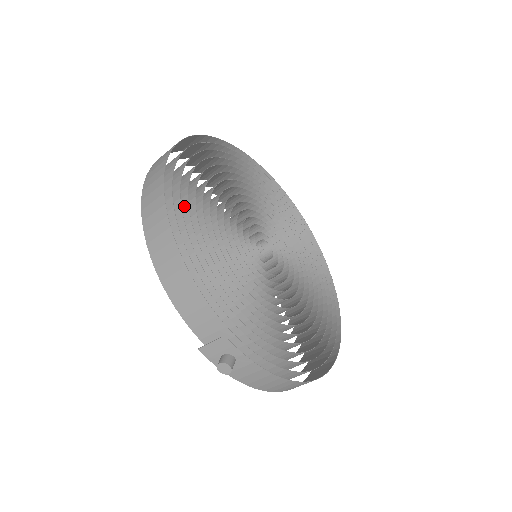
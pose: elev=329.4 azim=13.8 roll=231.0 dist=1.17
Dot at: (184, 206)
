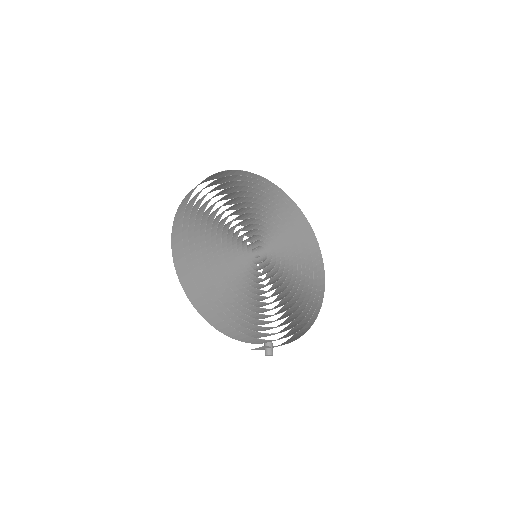
Dot at: (209, 280)
